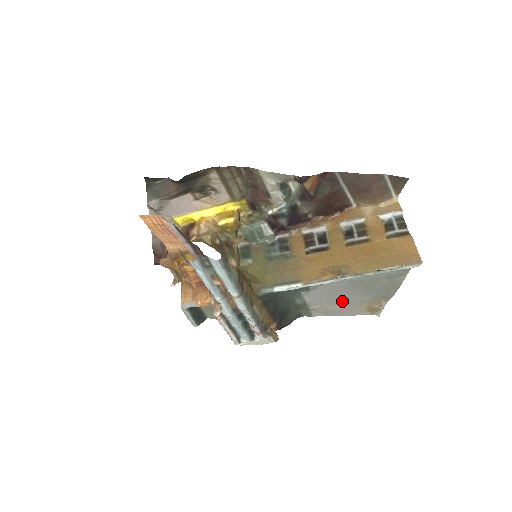
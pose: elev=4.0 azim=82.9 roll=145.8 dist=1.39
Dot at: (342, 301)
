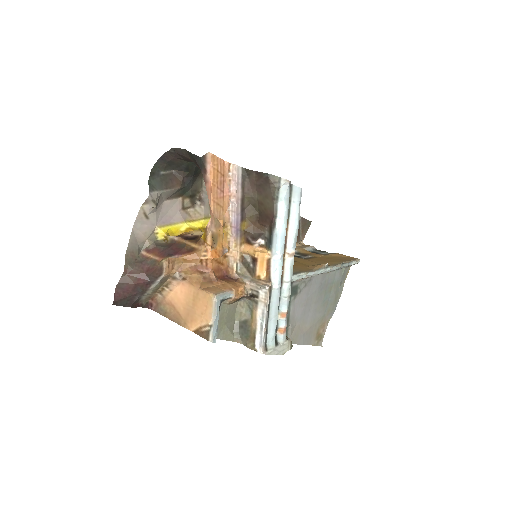
Dot at: (308, 318)
